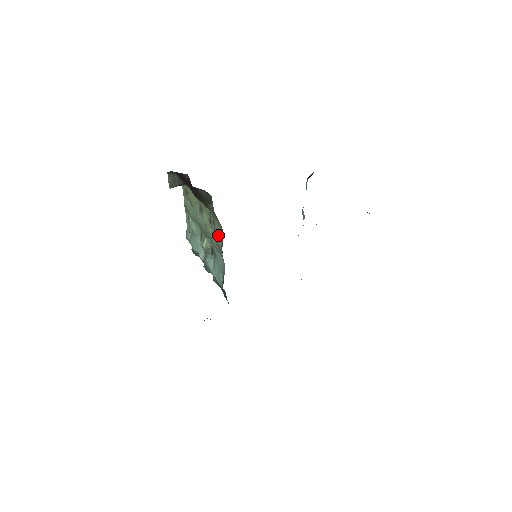
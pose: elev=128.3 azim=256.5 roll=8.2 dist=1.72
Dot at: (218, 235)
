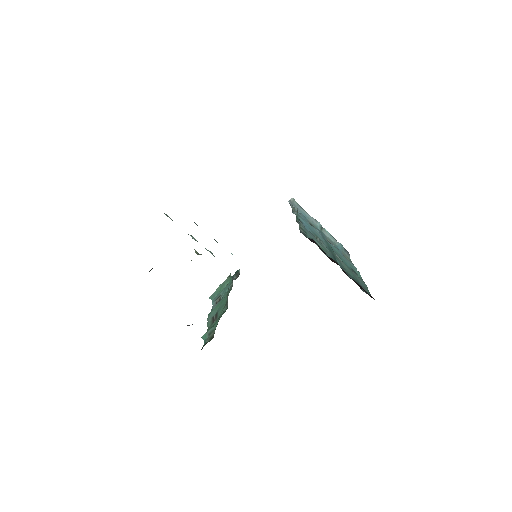
Dot at: occluded
